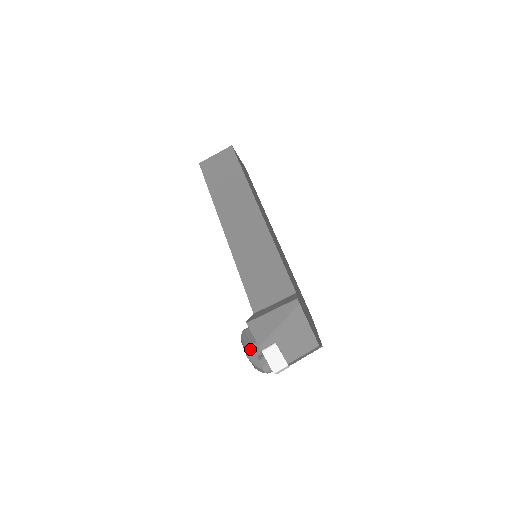
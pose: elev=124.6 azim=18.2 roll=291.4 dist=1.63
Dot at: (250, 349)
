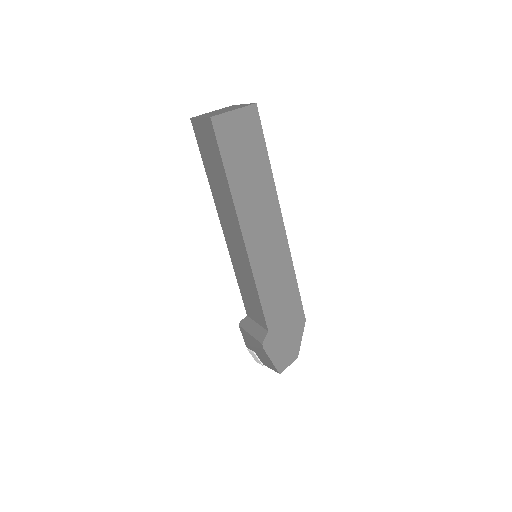
Dot at: occluded
